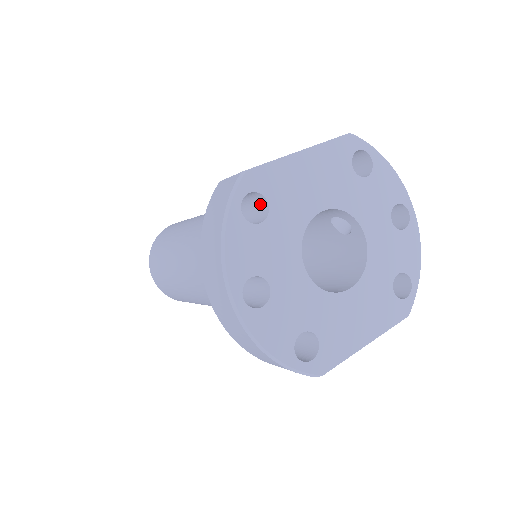
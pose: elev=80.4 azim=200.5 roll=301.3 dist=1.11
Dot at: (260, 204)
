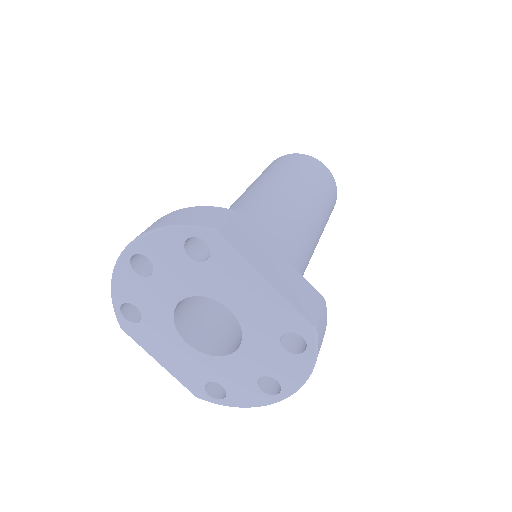
Dot at: occluded
